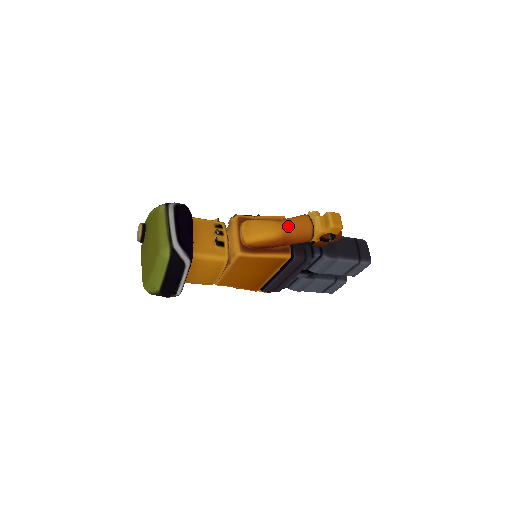
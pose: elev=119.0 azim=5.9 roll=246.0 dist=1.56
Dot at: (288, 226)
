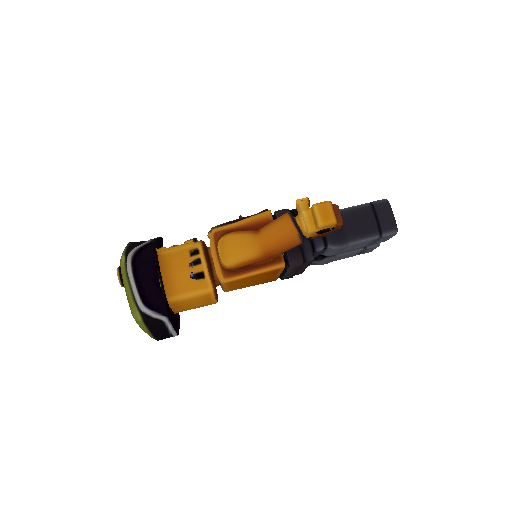
Dot at: (266, 240)
